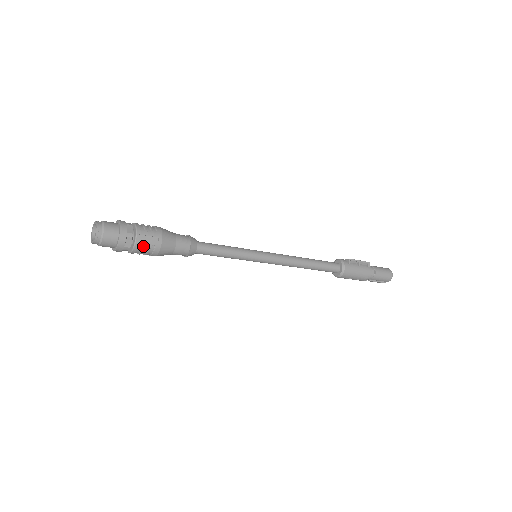
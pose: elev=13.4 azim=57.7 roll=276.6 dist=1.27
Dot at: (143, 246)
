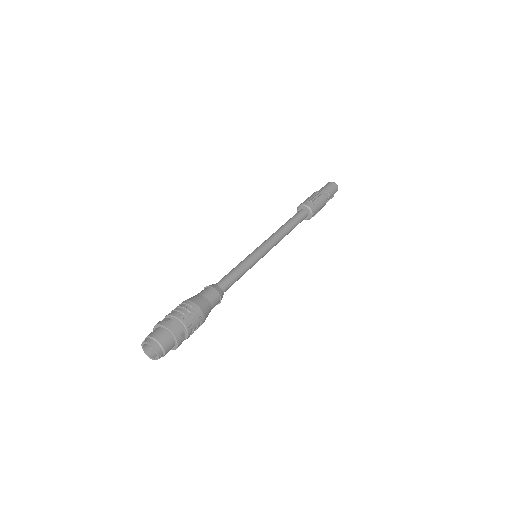
Dot at: (193, 329)
